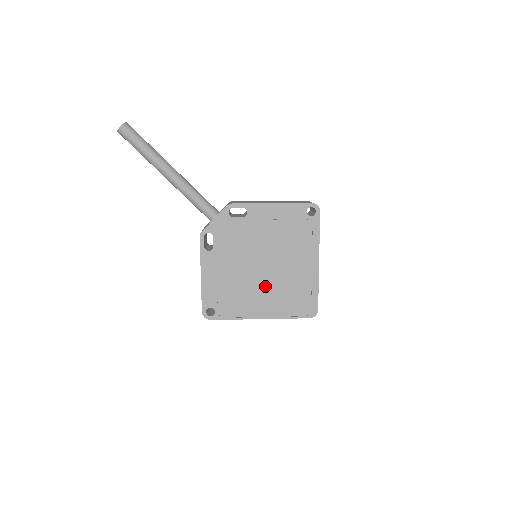
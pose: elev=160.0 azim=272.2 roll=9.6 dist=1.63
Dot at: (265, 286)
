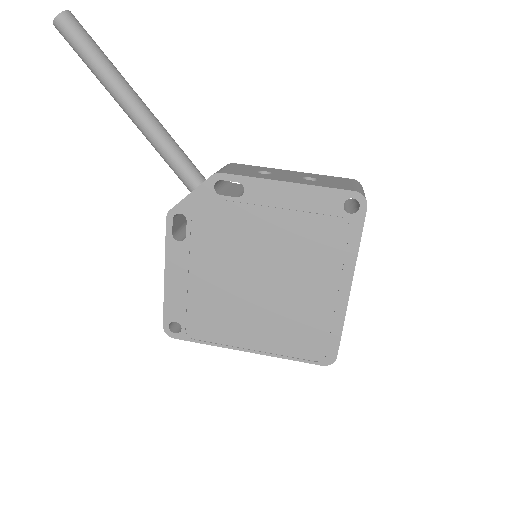
Dot at: (259, 308)
